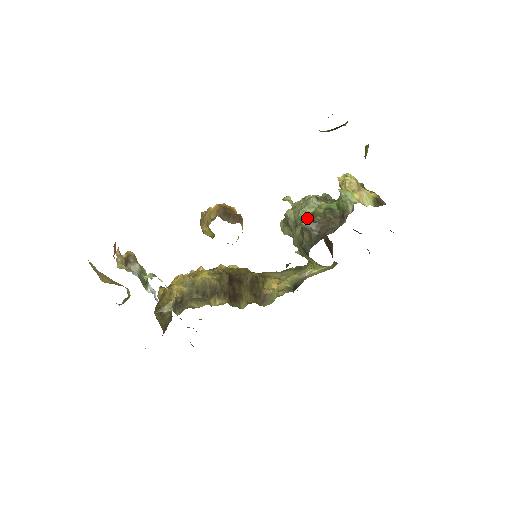
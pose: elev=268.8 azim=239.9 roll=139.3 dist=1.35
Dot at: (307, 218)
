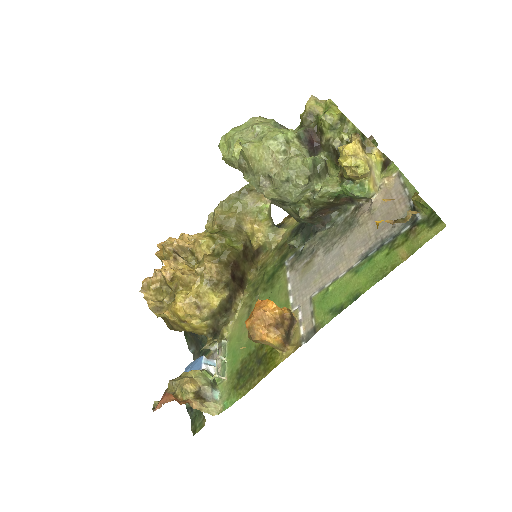
Dot at: (301, 202)
